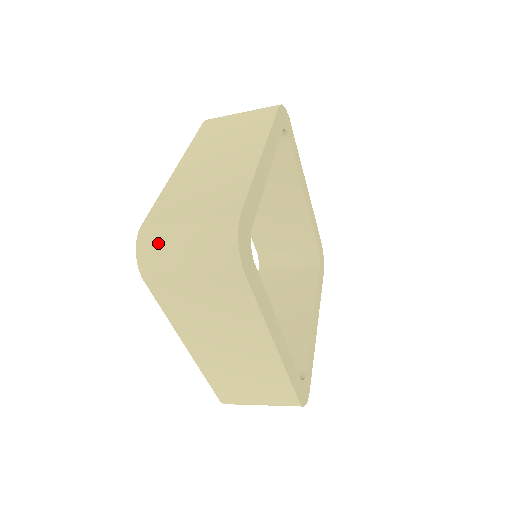
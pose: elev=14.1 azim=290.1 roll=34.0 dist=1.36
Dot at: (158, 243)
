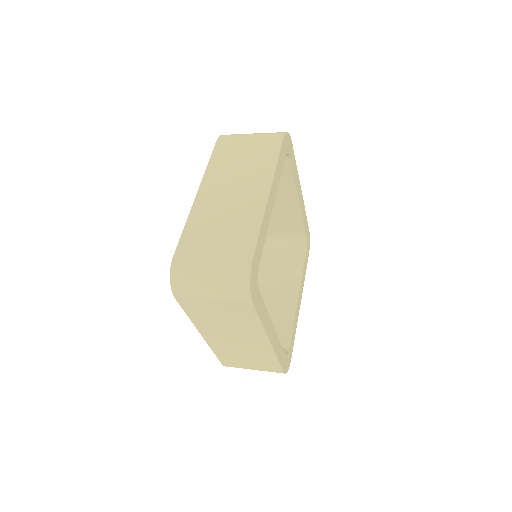
Dot at: (188, 275)
